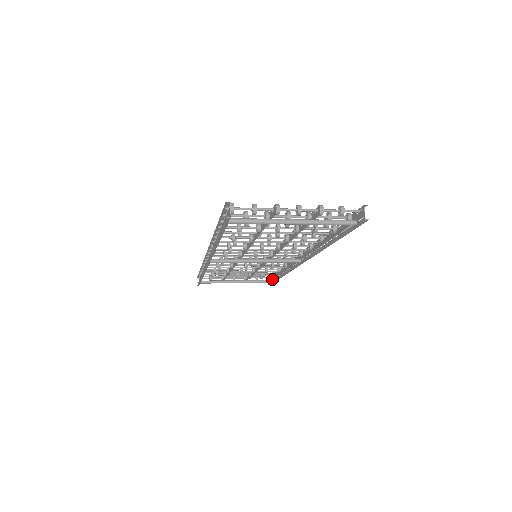
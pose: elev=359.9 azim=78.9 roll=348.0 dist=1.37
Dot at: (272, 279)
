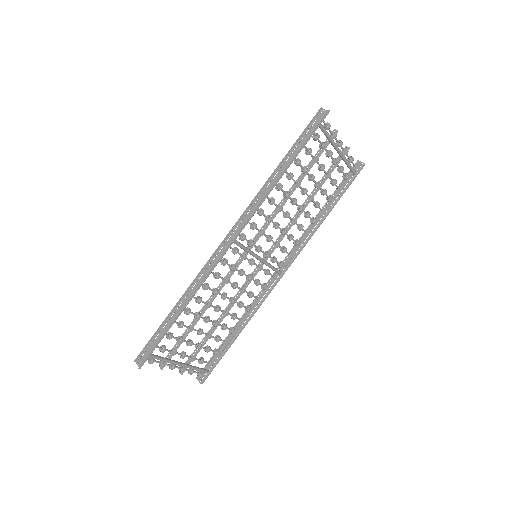
Dot at: (212, 364)
